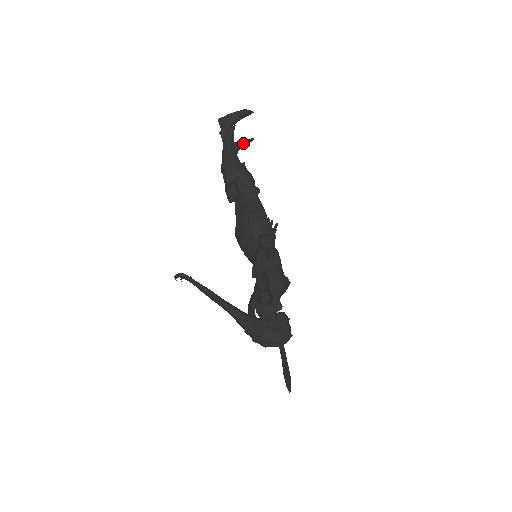
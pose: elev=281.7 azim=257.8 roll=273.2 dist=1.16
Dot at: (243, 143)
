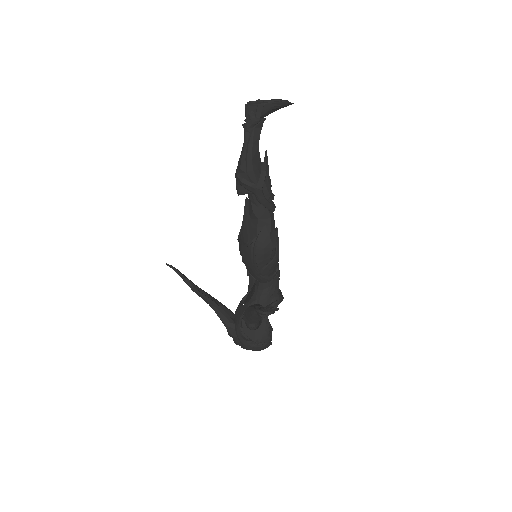
Dot at: occluded
